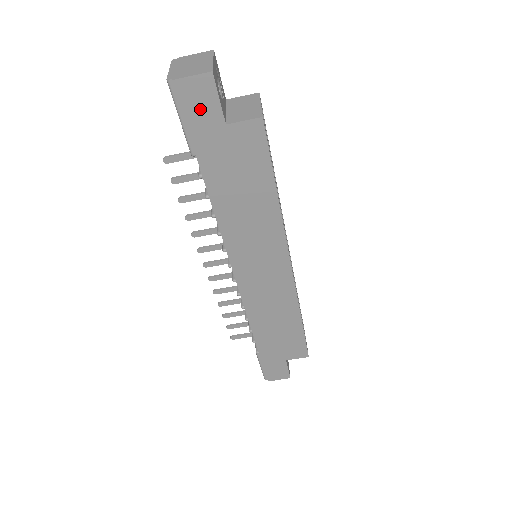
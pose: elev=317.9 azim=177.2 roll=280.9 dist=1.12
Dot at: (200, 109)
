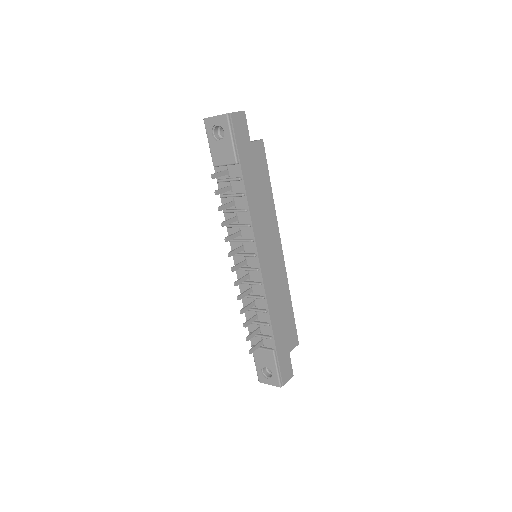
Dot at: (241, 132)
